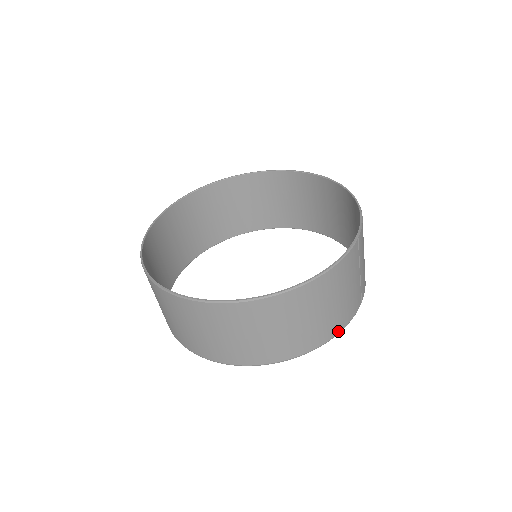
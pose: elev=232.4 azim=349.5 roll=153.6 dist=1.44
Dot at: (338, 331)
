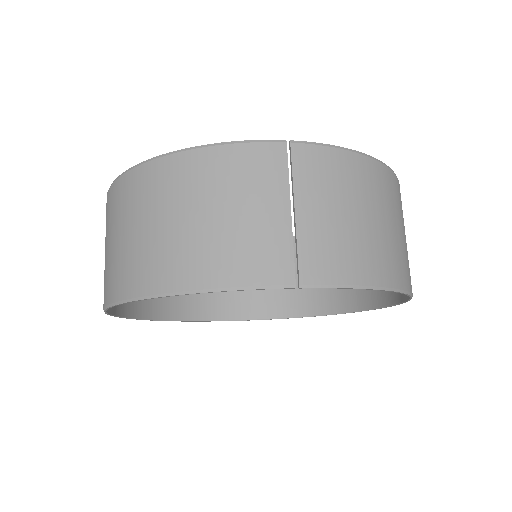
Dot at: (209, 284)
